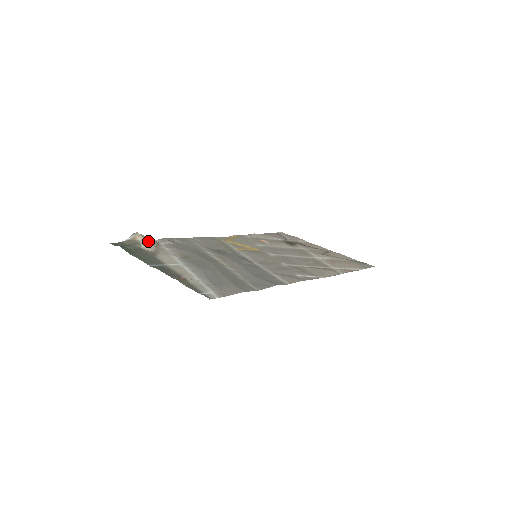
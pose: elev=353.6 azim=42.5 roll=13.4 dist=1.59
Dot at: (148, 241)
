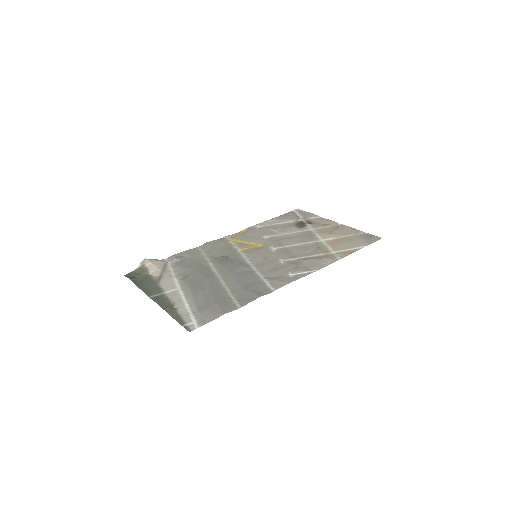
Dot at: (155, 265)
